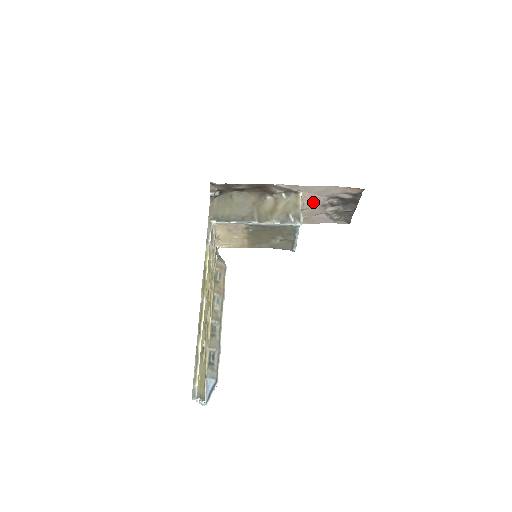
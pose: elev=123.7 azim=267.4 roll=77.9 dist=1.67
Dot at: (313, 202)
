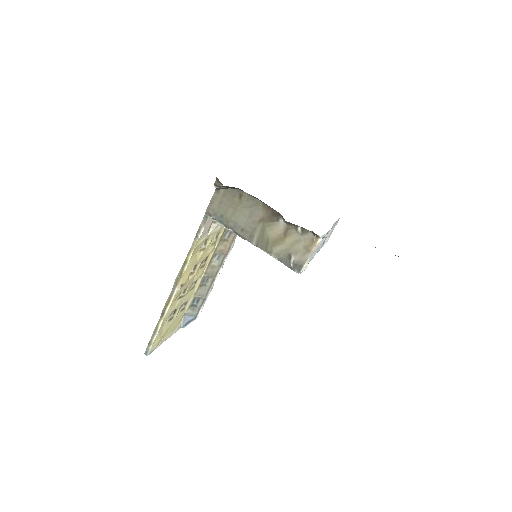
Dot at: occluded
